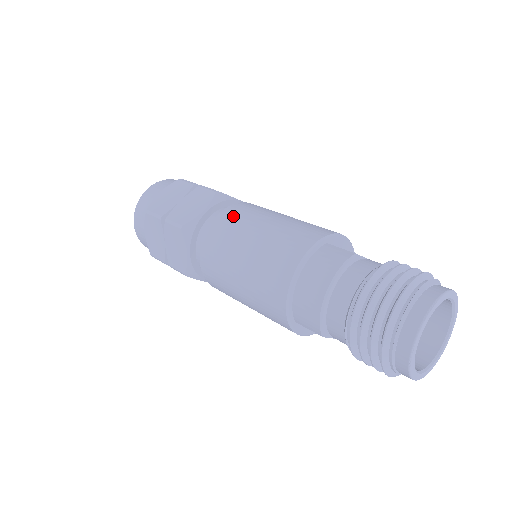
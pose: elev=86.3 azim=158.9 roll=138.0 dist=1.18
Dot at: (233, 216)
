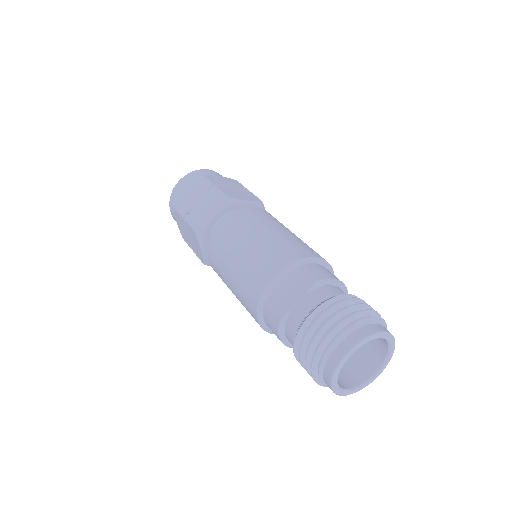
Dot at: (214, 264)
